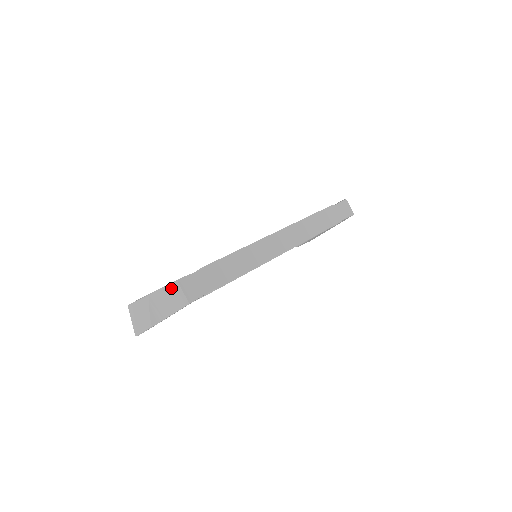
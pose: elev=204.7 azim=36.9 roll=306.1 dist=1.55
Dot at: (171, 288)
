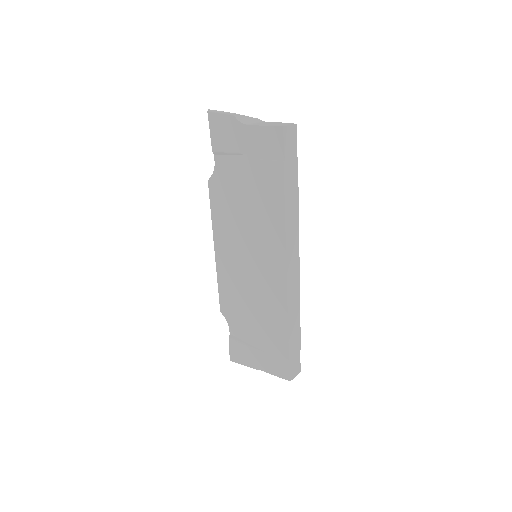
Dot at: (282, 376)
